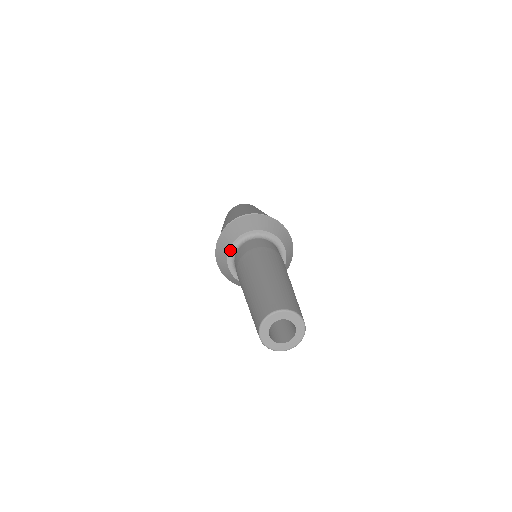
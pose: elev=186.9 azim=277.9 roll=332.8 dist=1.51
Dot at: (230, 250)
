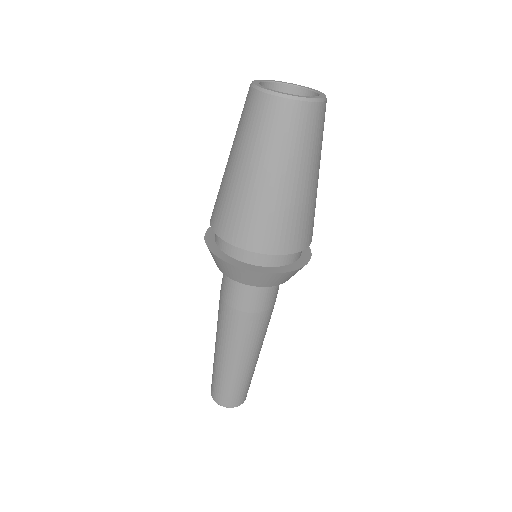
Dot at: occluded
